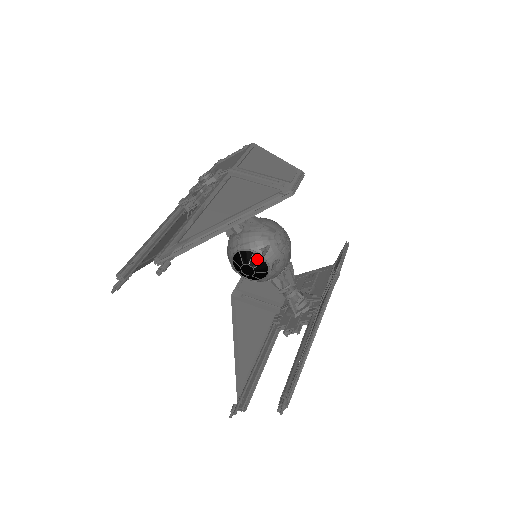
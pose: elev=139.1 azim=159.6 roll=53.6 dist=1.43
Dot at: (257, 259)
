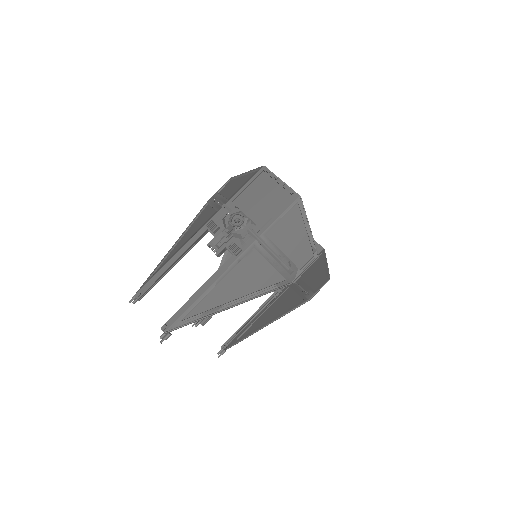
Dot at: occluded
